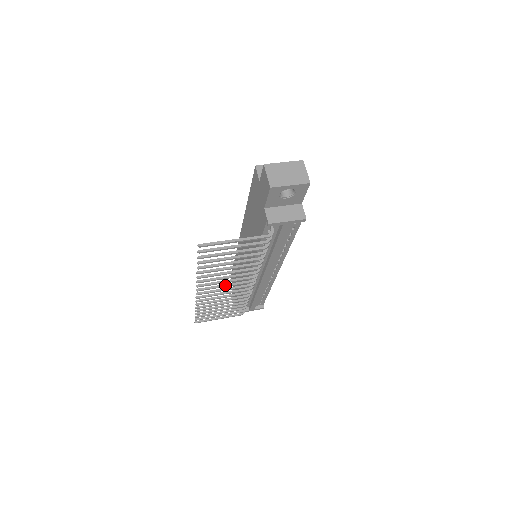
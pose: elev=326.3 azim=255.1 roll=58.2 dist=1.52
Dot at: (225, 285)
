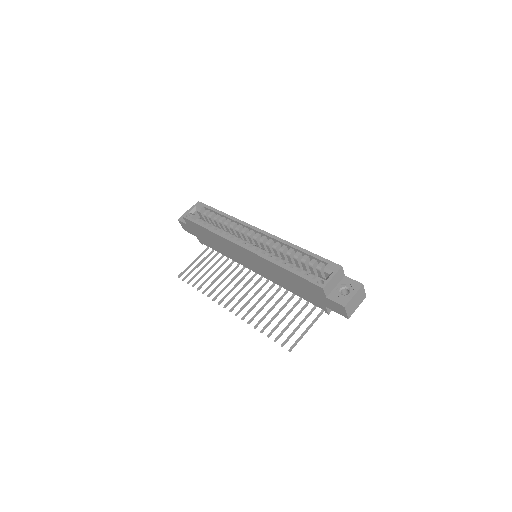
Dot at: (246, 295)
